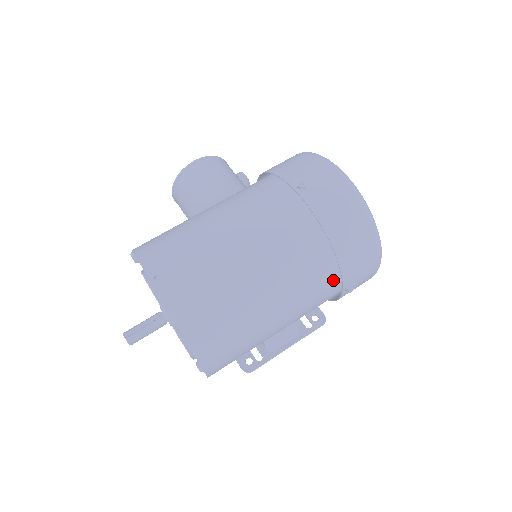
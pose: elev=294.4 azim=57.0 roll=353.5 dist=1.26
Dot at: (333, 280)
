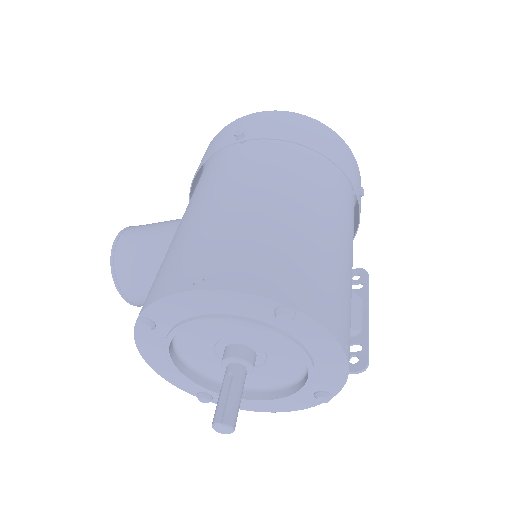
Dot at: (343, 188)
